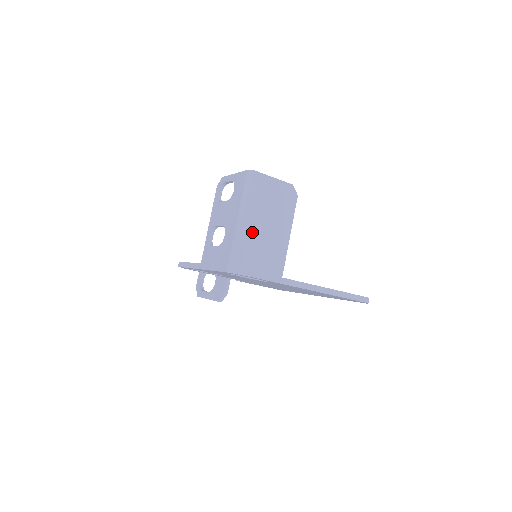
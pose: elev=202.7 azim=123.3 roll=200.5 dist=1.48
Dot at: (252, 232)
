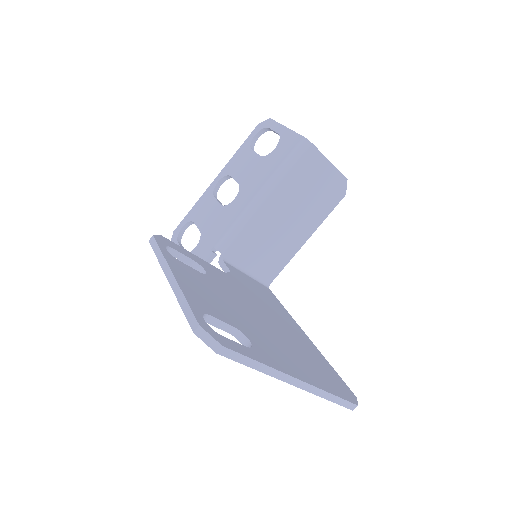
Dot at: (268, 216)
